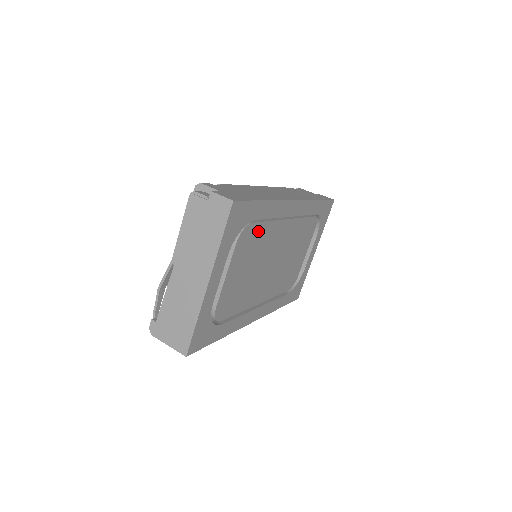
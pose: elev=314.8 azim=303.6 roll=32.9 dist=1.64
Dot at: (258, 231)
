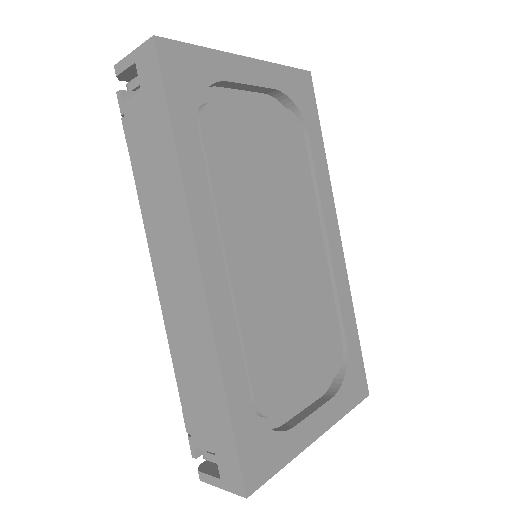
Dot at: (300, 159)
